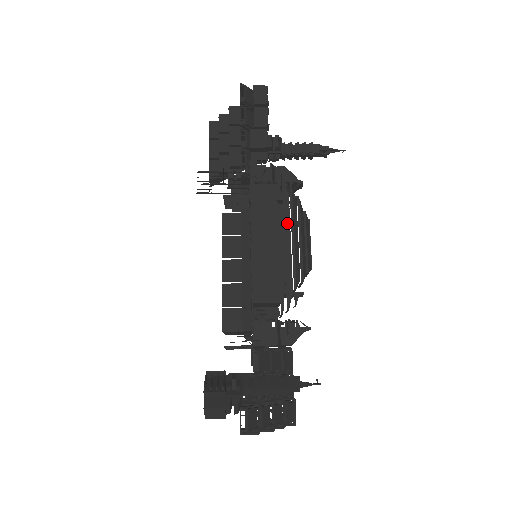
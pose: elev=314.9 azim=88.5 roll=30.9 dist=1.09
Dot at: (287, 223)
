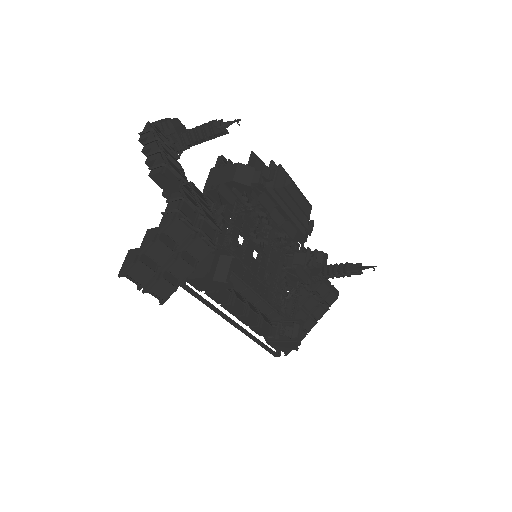
Dot at: occluded
